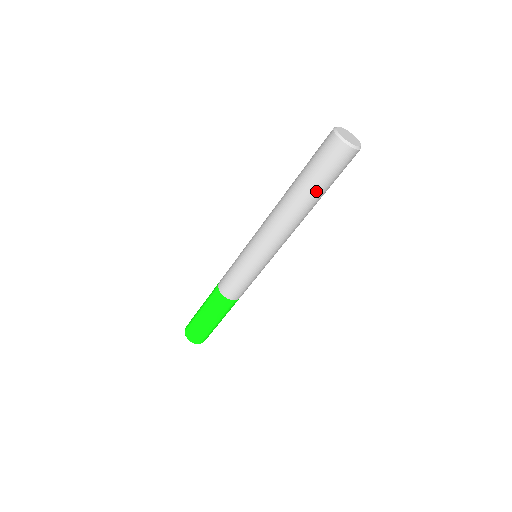
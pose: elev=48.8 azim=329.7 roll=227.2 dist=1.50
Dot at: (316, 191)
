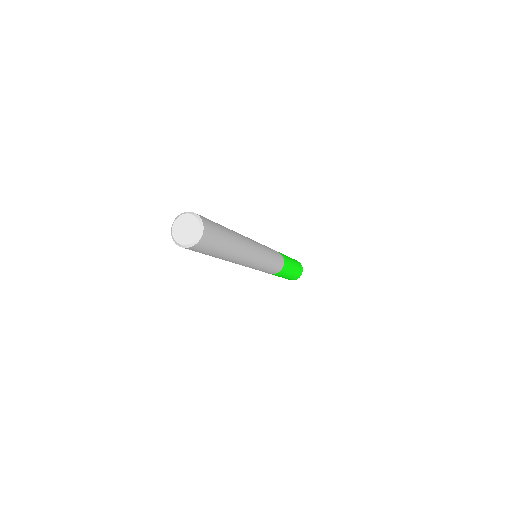
Dot at: (214, 256)
